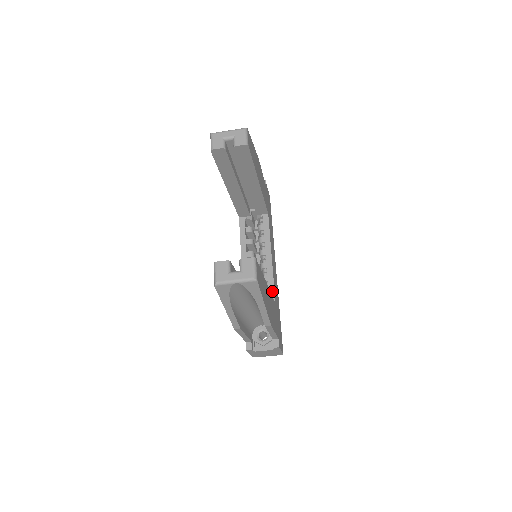
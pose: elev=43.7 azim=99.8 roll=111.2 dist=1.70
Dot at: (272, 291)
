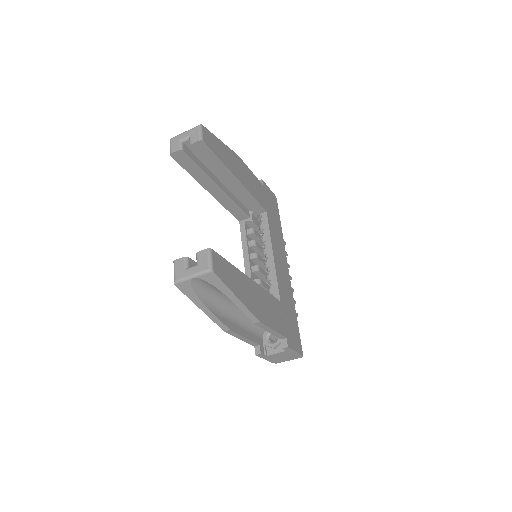
Dot at: (276, 289)
